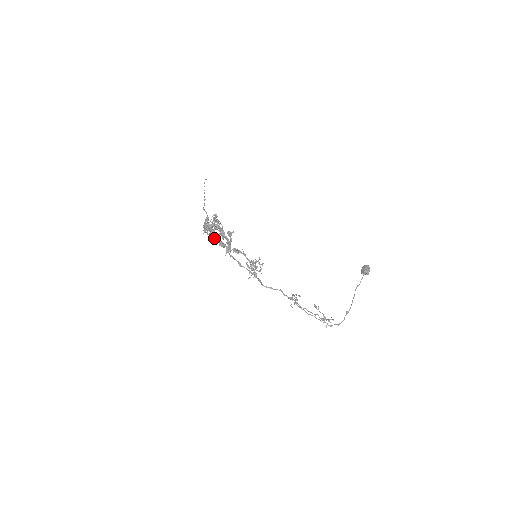
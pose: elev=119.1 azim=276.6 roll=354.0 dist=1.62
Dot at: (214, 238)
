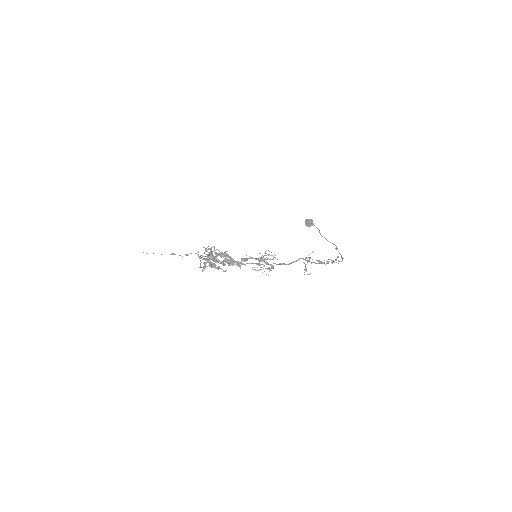
Dot at: (222, 263)
